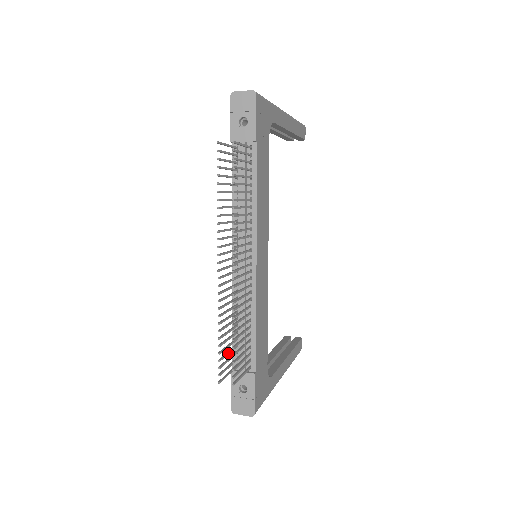
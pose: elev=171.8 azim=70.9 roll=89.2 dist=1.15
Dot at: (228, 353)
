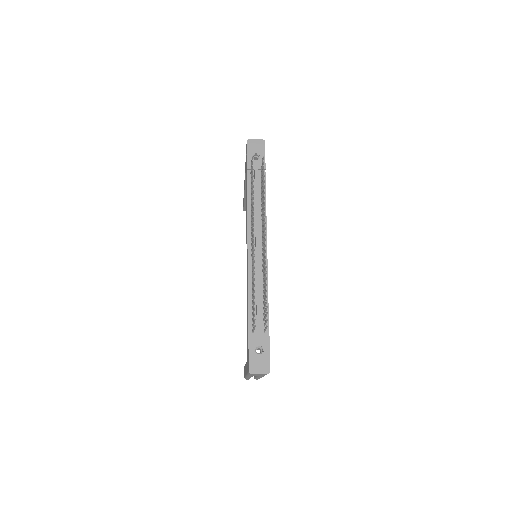
Dot at: (254, 310)
